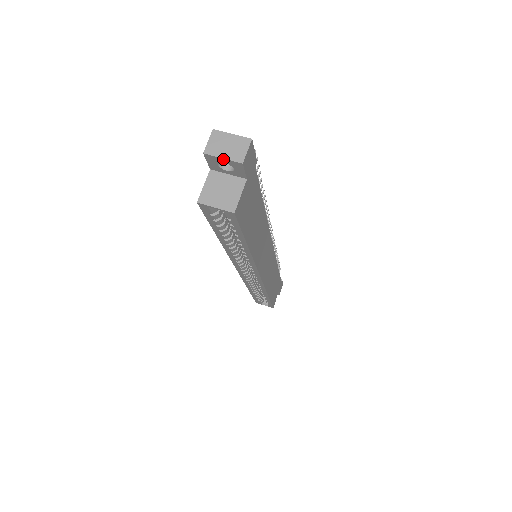
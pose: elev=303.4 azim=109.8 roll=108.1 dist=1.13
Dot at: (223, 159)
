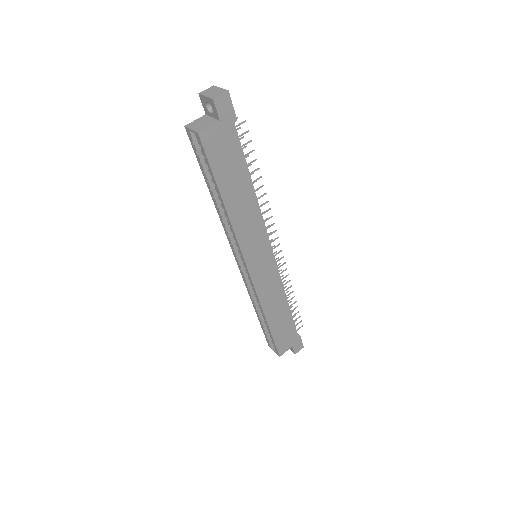
Dot at: (206, 97)
